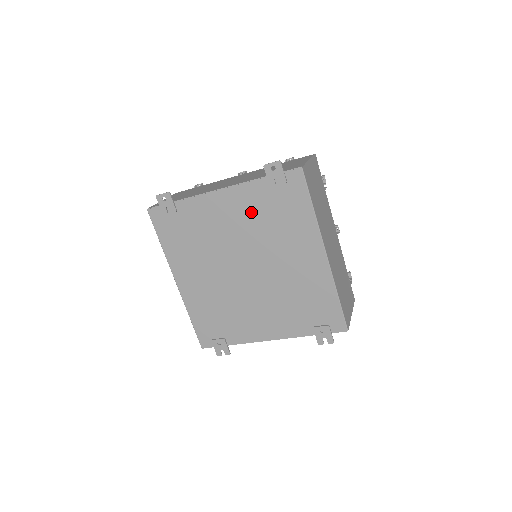
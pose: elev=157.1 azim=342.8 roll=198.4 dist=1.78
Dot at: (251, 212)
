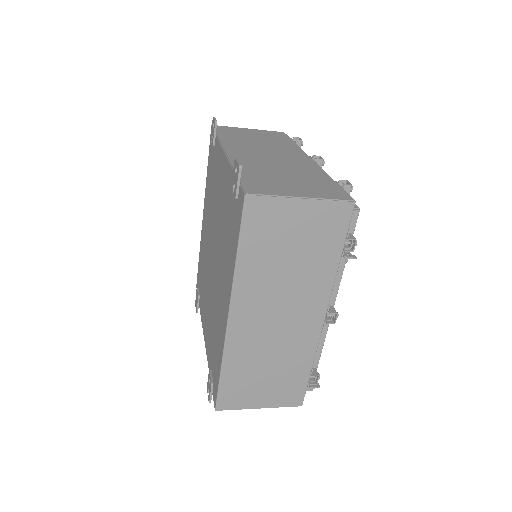
Dot at: (225, 202)
